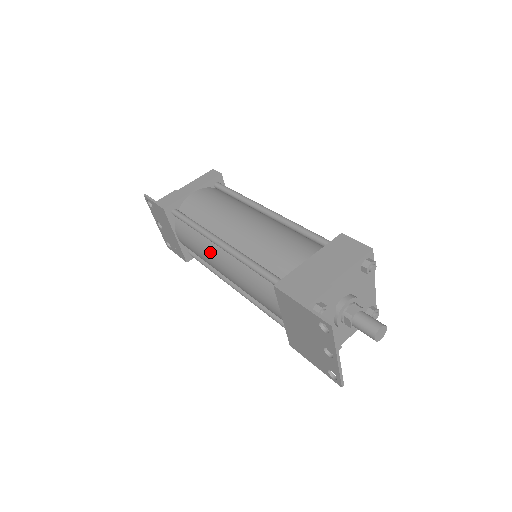
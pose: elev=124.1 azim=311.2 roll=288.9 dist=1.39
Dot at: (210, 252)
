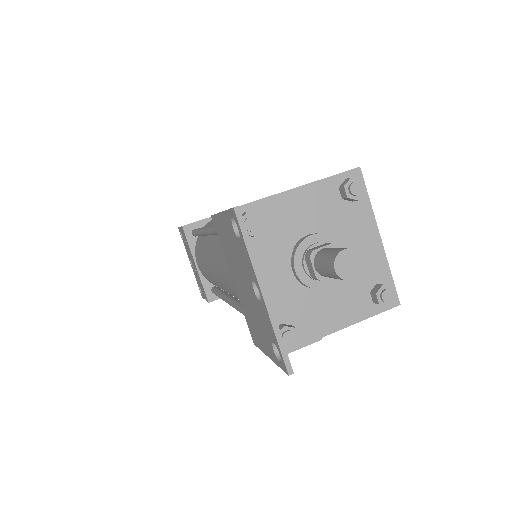
Dot at: (205, 253)
